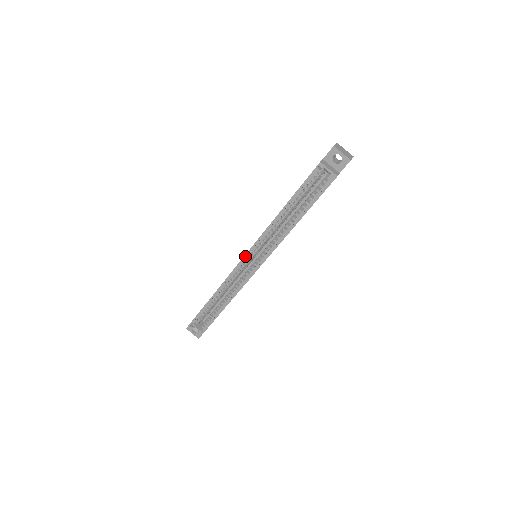
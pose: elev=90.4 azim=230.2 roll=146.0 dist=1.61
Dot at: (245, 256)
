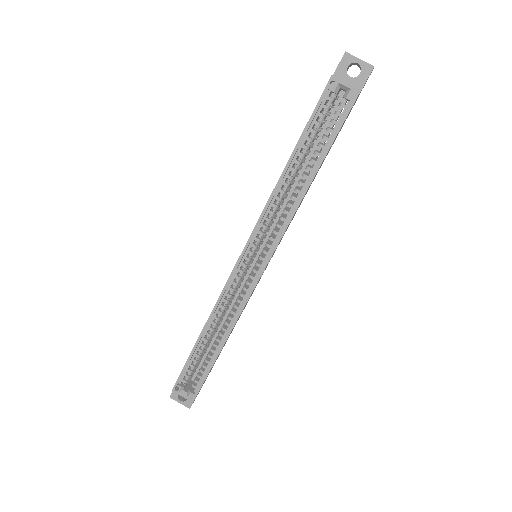
Dot at: (241, 254)
